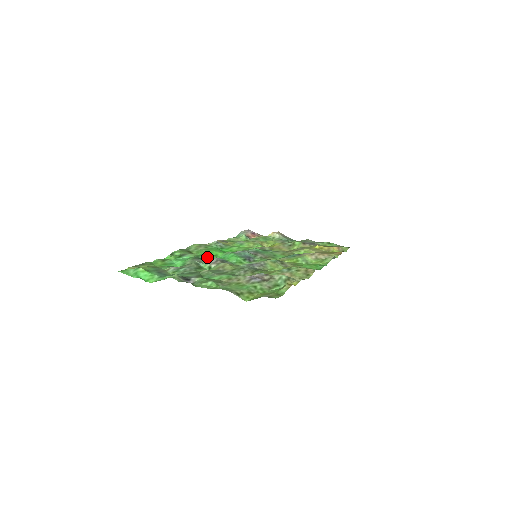
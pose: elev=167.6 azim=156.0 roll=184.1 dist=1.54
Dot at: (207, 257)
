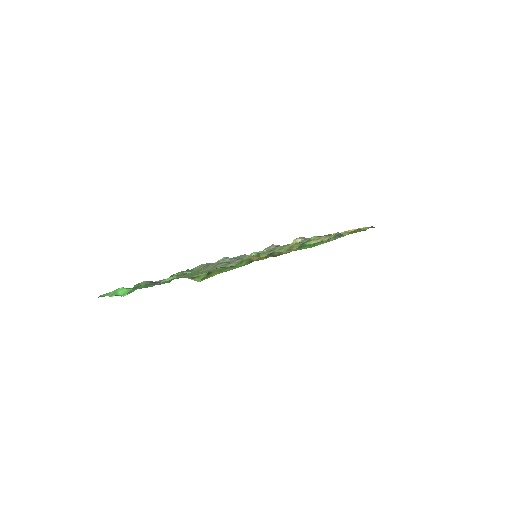
Dot at: occluded
